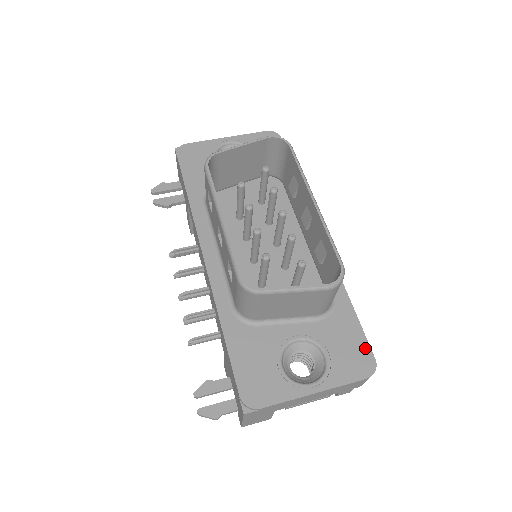
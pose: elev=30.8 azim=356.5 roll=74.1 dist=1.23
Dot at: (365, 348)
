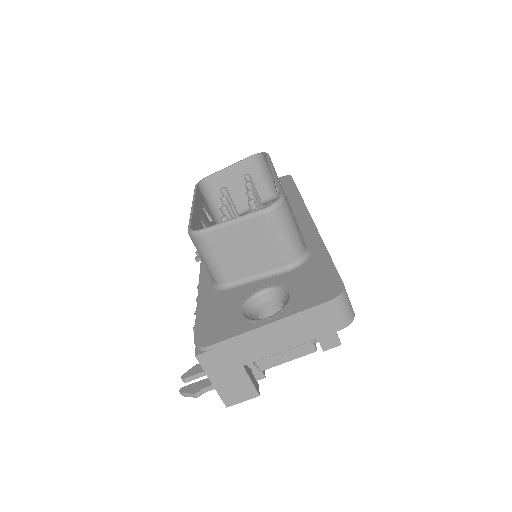
Dot at: (334, 278)
